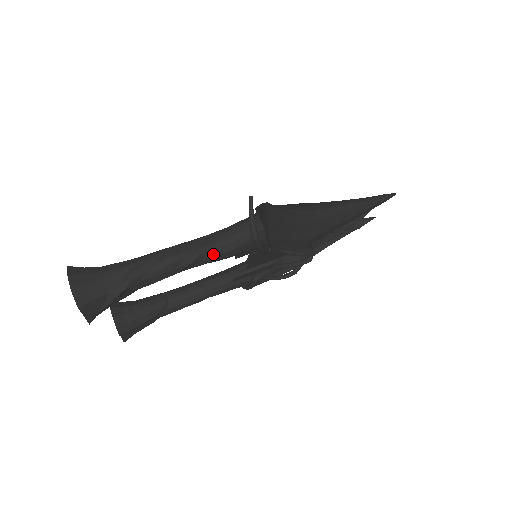
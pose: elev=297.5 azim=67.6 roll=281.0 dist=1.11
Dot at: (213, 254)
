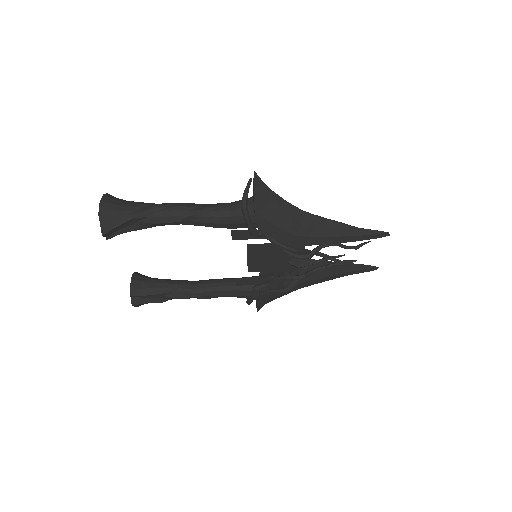
Dot at: (210, 215)
